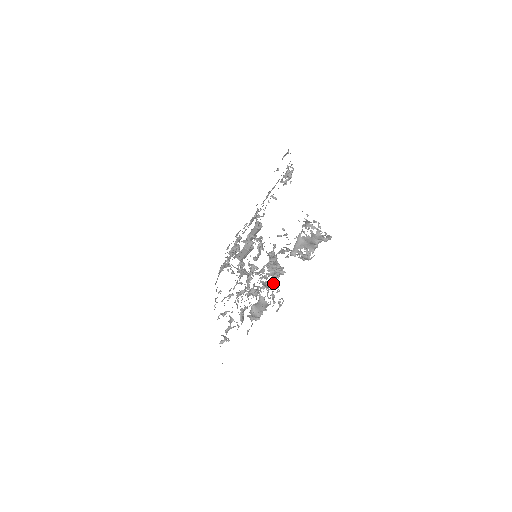
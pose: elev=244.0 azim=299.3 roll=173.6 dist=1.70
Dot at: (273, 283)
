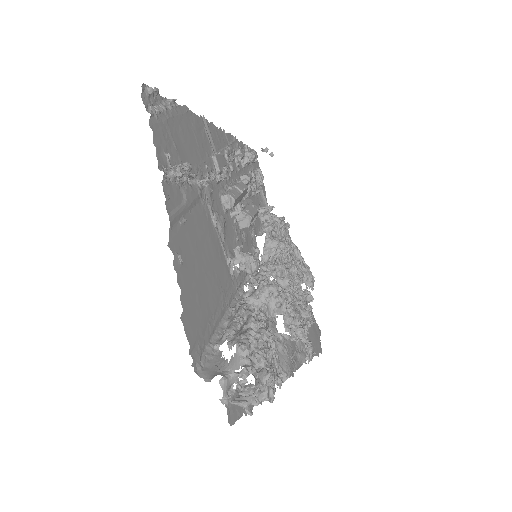
Dot at: (292, 304)
